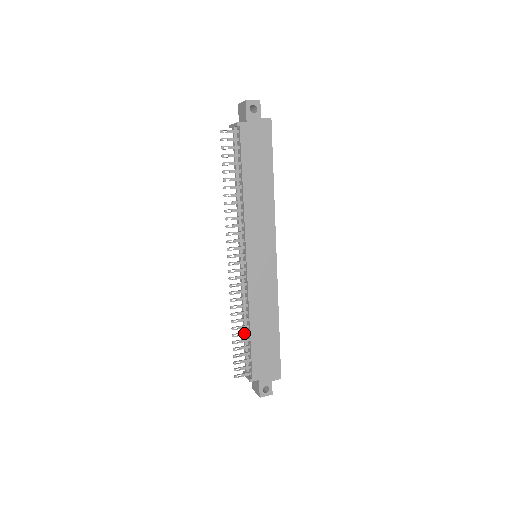
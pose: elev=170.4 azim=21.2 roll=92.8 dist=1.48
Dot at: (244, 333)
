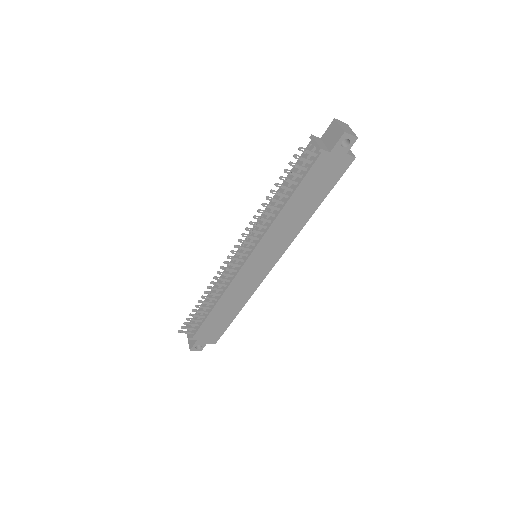
Dot at: (207, 307)
